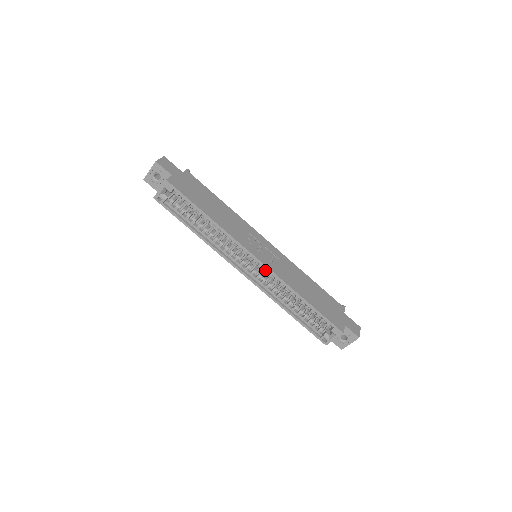
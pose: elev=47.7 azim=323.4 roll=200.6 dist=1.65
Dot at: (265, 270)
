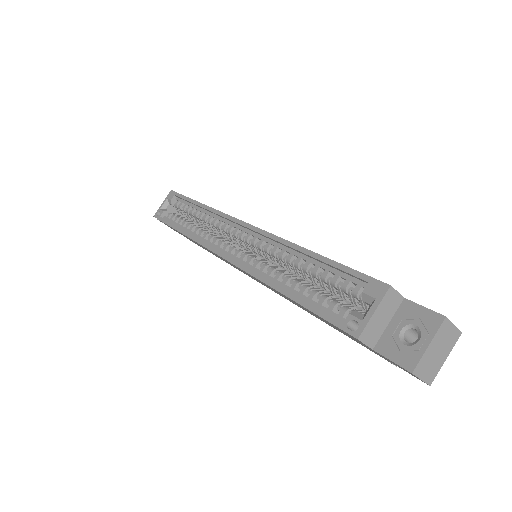
Dot at: (254, 238)
